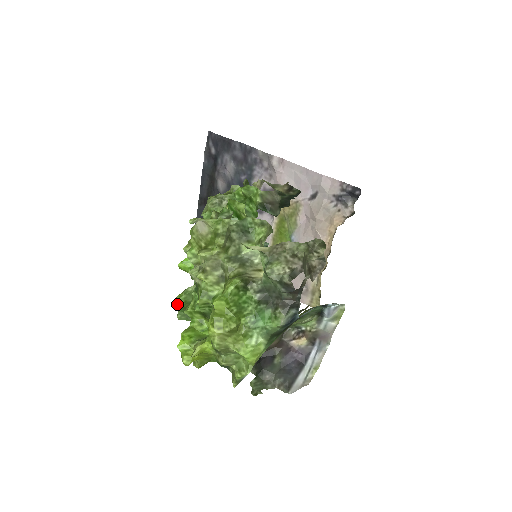
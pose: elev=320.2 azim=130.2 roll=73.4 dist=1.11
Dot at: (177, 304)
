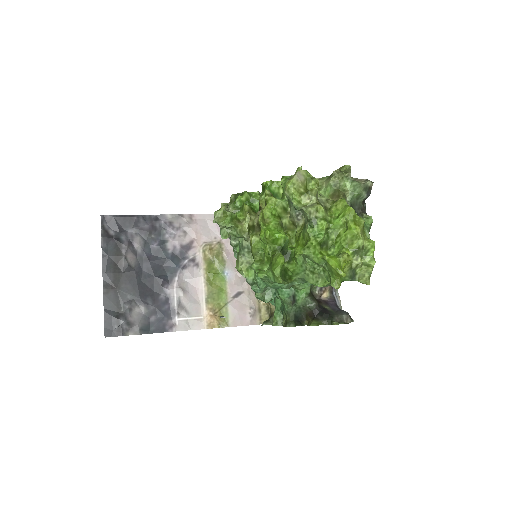
Dot at: (276, 269)
